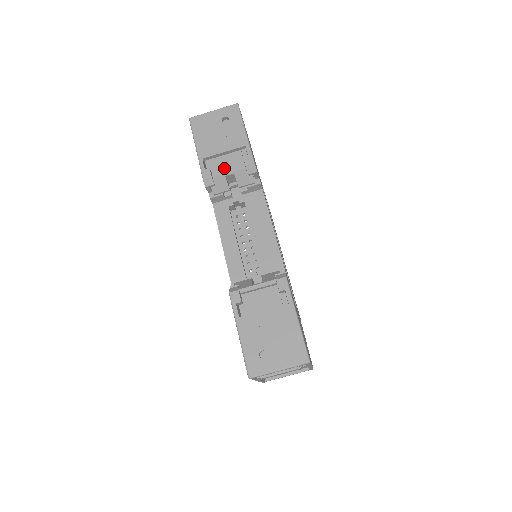
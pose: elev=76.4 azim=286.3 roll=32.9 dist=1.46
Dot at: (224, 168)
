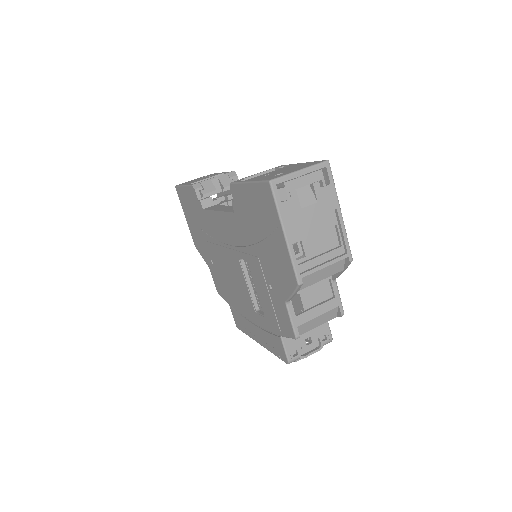
Dot at: occluded
